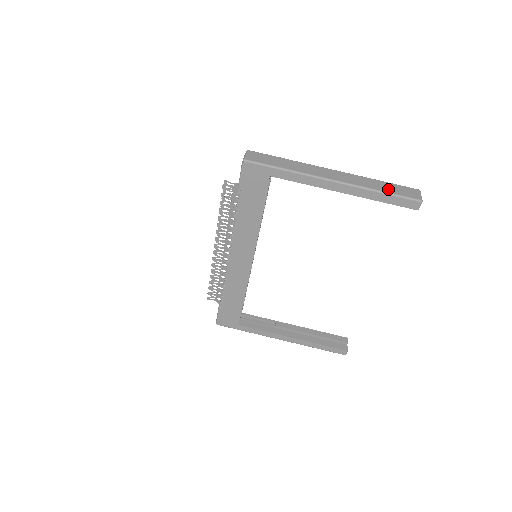
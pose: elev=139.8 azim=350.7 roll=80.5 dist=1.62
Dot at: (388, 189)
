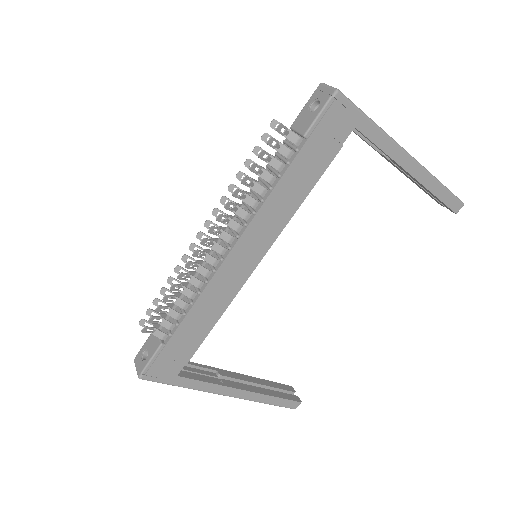
Dot at: occluded
